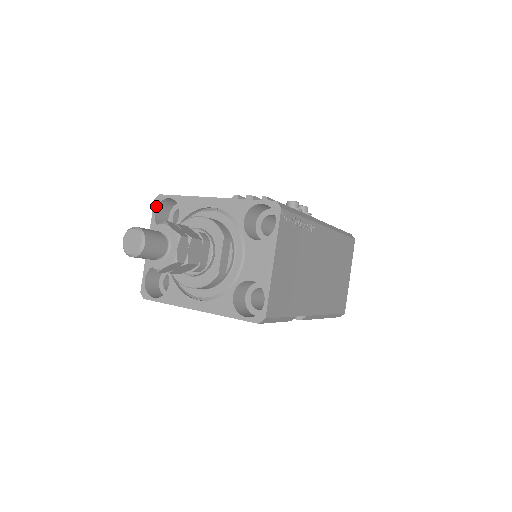
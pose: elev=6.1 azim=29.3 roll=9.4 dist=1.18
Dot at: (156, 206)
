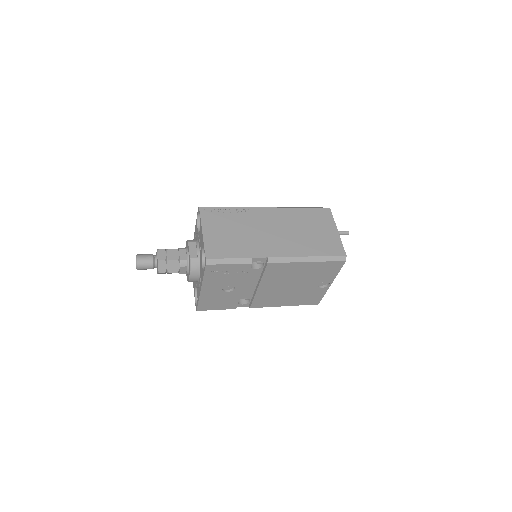
Dot at: occluded
